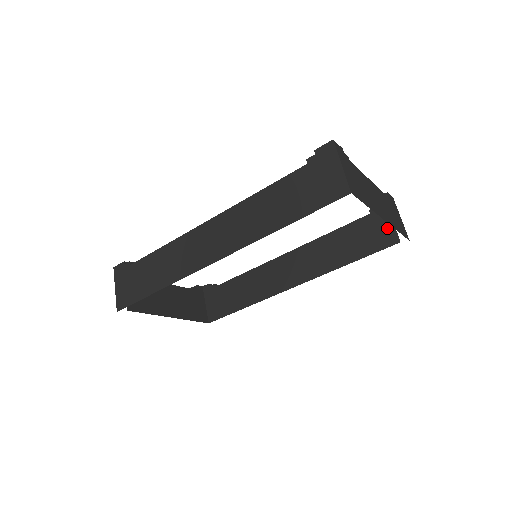
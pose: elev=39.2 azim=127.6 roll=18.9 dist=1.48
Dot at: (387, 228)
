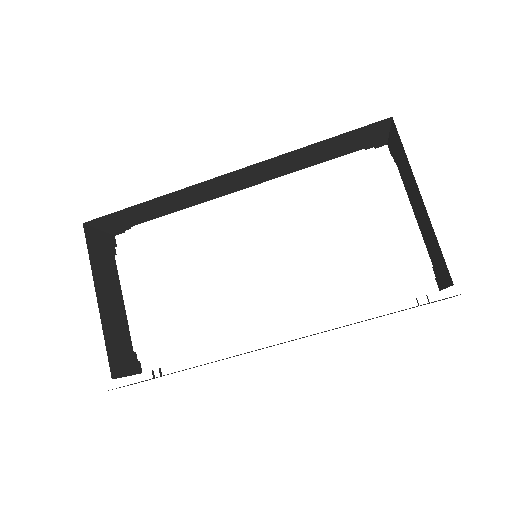
Dot at: occluded
